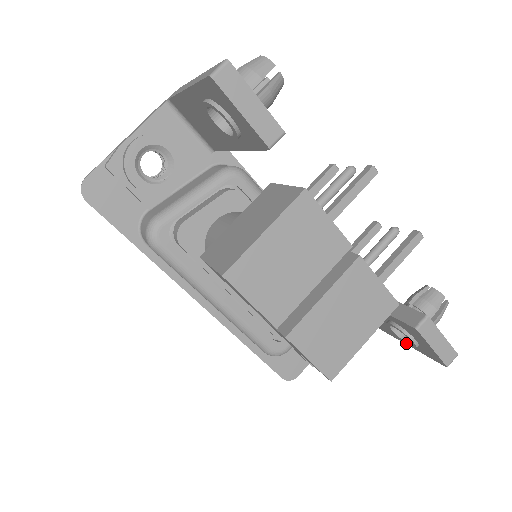
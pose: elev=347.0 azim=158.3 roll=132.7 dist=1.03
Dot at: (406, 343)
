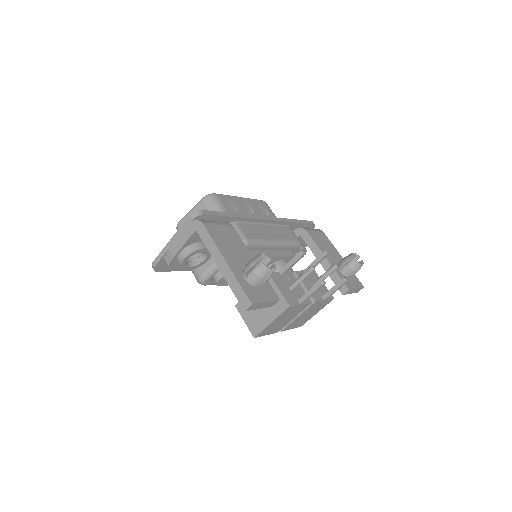
Dot at: occluded
